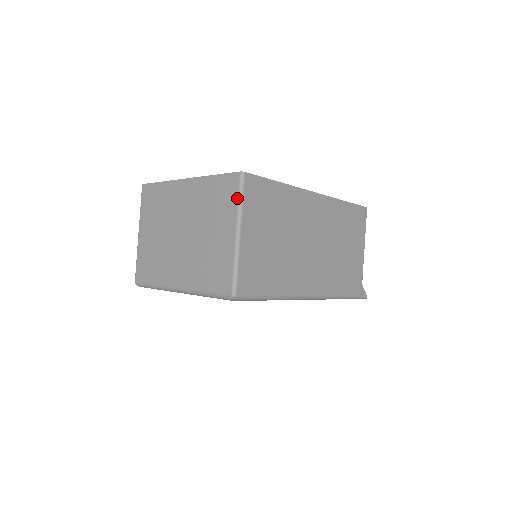
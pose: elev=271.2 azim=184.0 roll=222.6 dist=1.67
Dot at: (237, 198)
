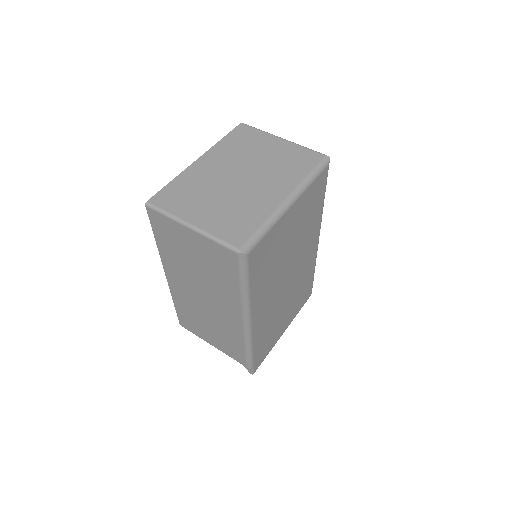
Dot at: (258, 130)
